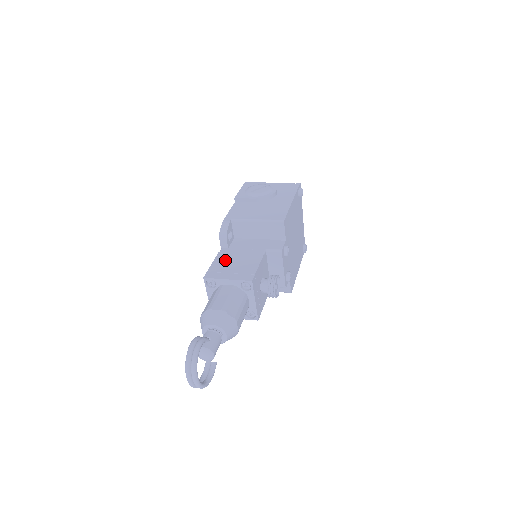
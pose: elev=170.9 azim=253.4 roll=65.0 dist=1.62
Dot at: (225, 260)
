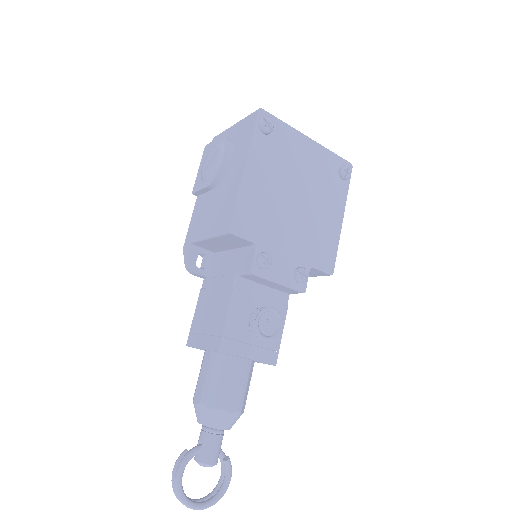
Dot at: (203, 306)
